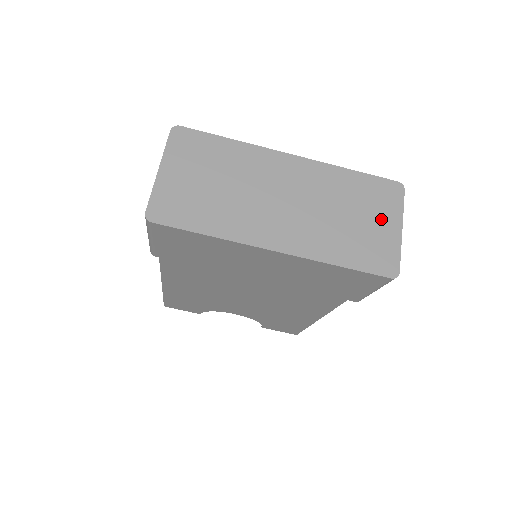
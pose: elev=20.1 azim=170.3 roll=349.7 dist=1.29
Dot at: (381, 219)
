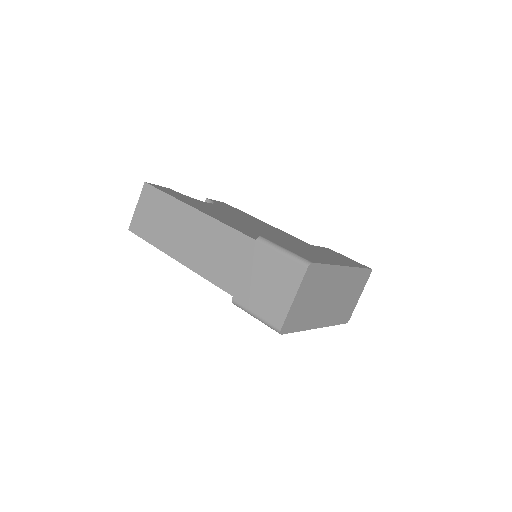
Dot at: (357, 294)
